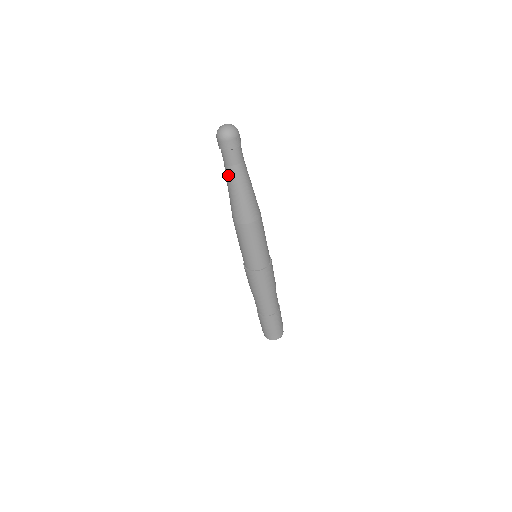
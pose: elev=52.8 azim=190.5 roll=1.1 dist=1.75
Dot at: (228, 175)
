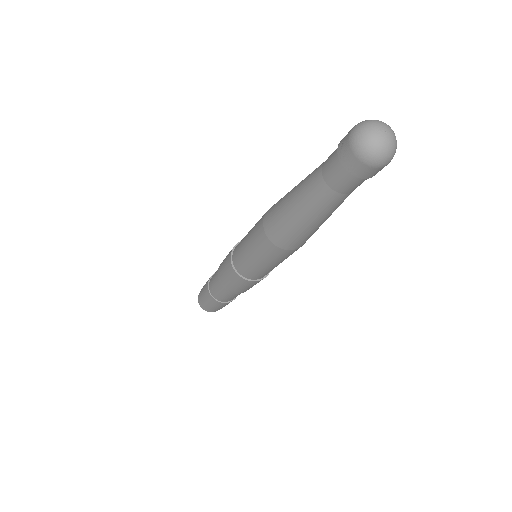
Dot at: (322, 200)
